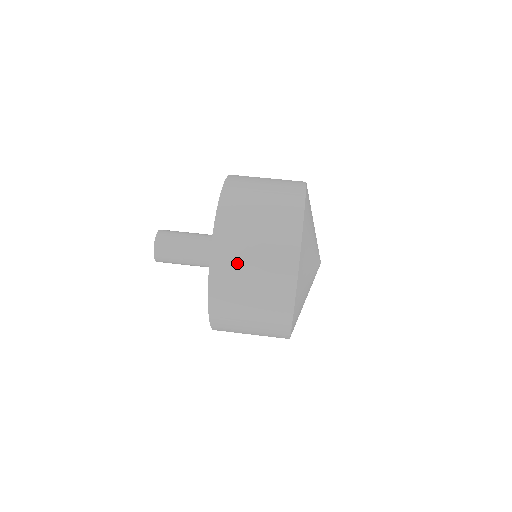
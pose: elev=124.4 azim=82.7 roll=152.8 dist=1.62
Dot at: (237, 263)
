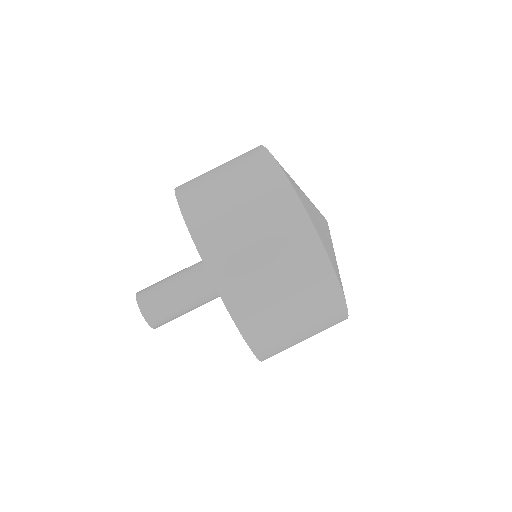
Dot at: (284, 341)
